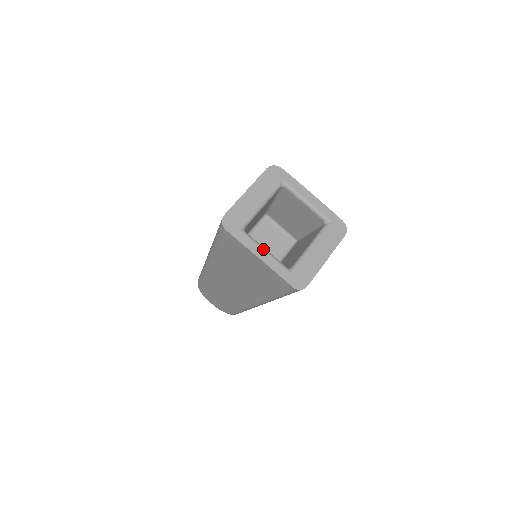
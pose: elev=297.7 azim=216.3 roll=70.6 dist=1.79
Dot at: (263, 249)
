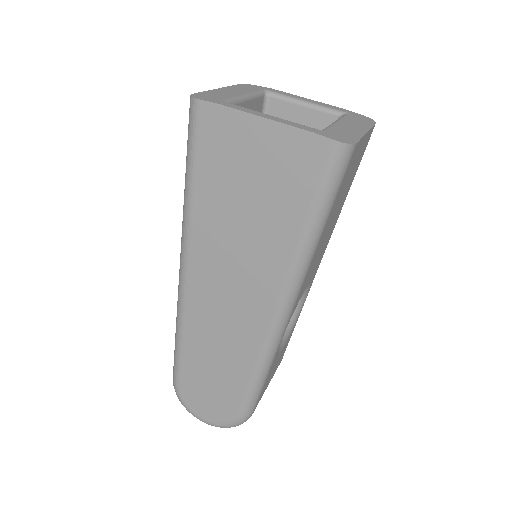
Dot at: (265, 114)
